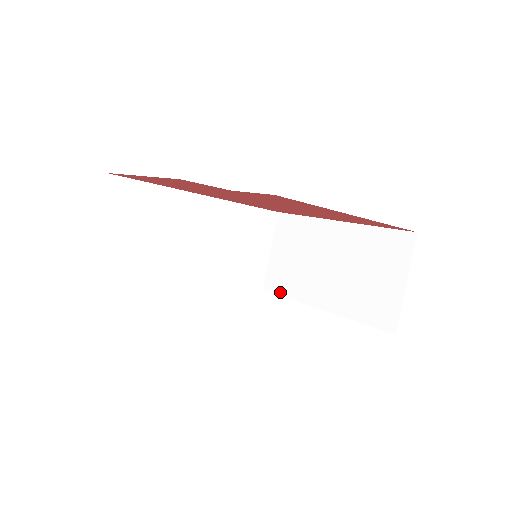
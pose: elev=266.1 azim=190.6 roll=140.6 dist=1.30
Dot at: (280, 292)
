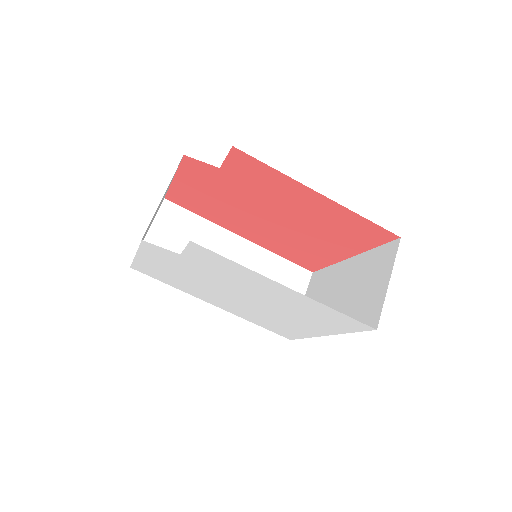
Dot at: occluded
